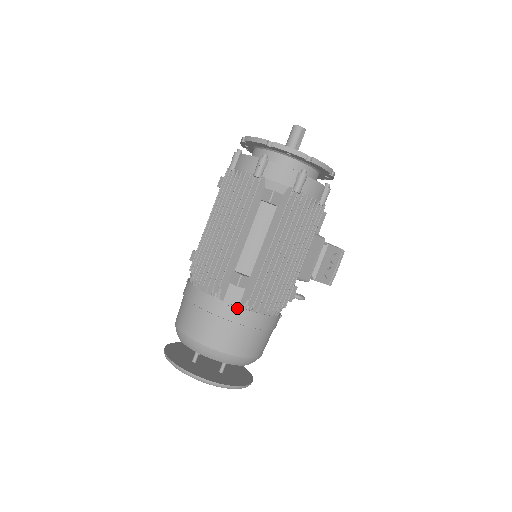
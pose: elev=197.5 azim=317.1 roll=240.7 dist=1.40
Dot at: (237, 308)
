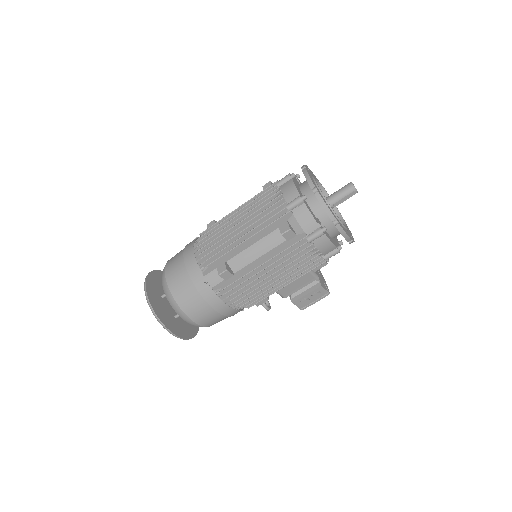
Dot at: (210, 288)
